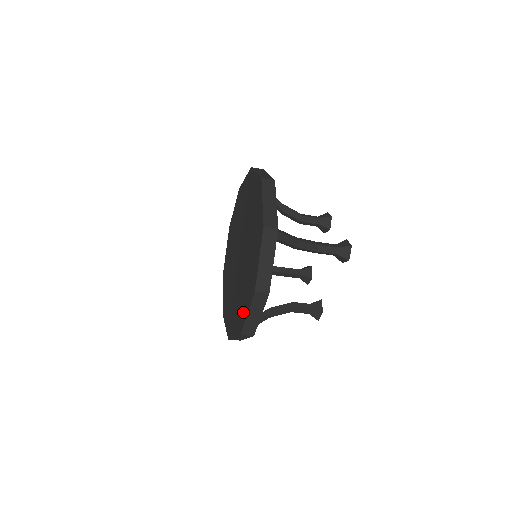
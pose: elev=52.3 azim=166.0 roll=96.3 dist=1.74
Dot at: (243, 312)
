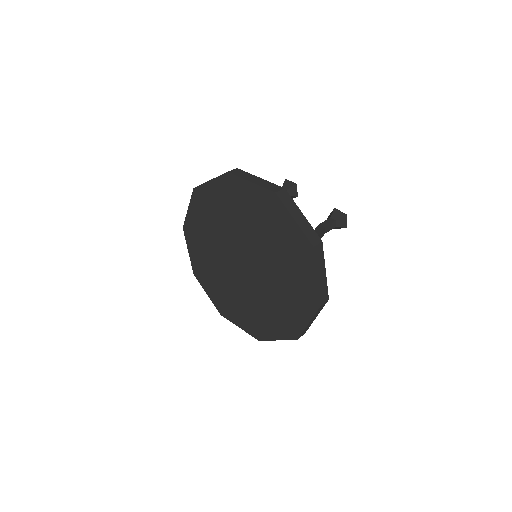
Dot at: (295, 321)
